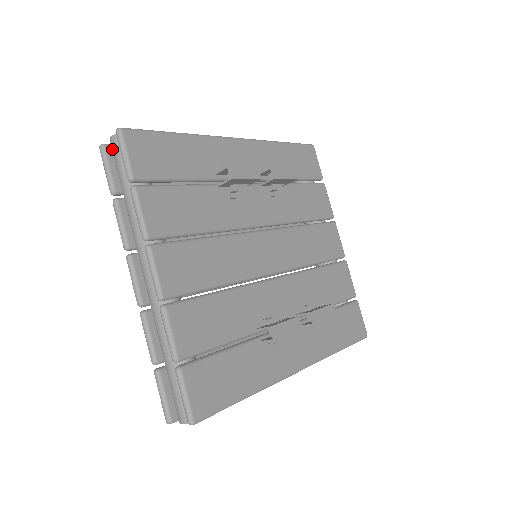
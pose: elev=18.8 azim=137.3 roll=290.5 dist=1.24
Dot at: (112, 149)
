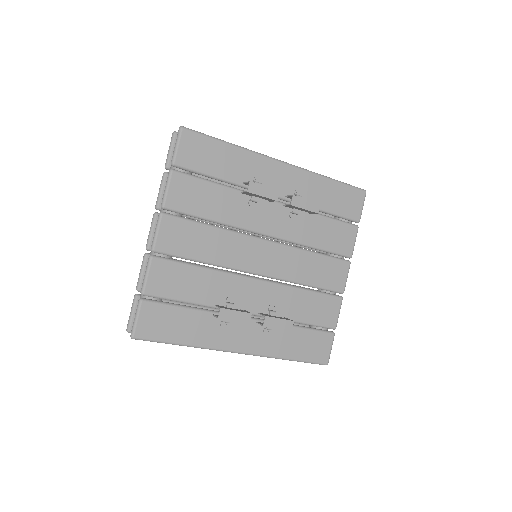
Dot at: occluded
